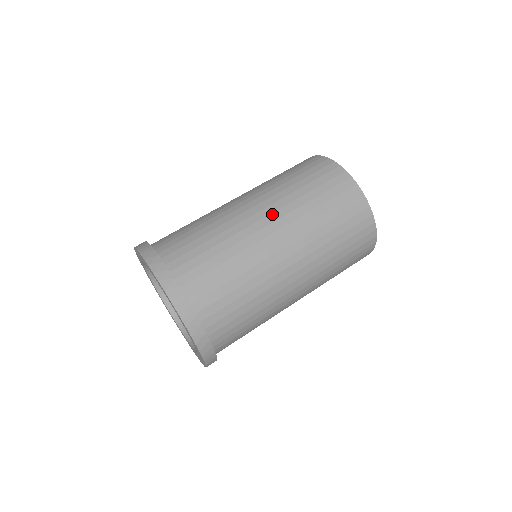
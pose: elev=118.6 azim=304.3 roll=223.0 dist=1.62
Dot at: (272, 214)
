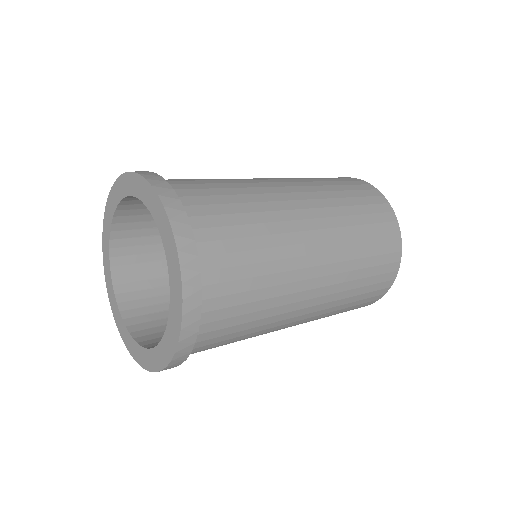
Dot at: occluded
